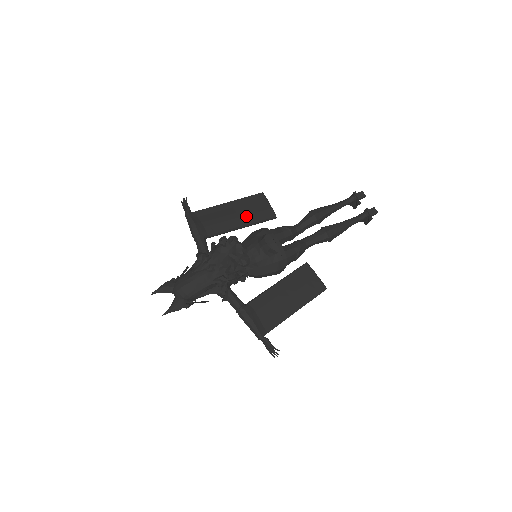
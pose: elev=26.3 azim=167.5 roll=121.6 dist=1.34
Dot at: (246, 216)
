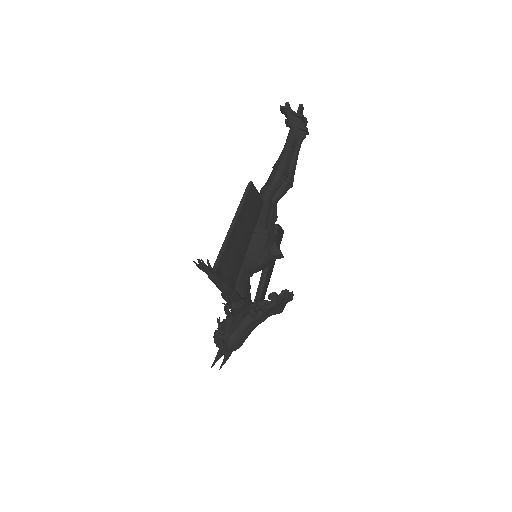
Dot at: (250, 228)
